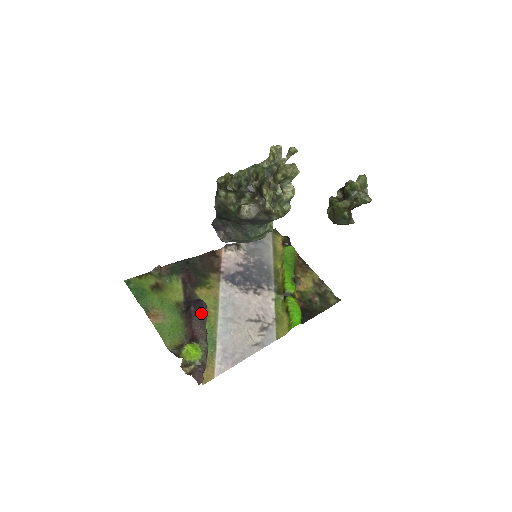
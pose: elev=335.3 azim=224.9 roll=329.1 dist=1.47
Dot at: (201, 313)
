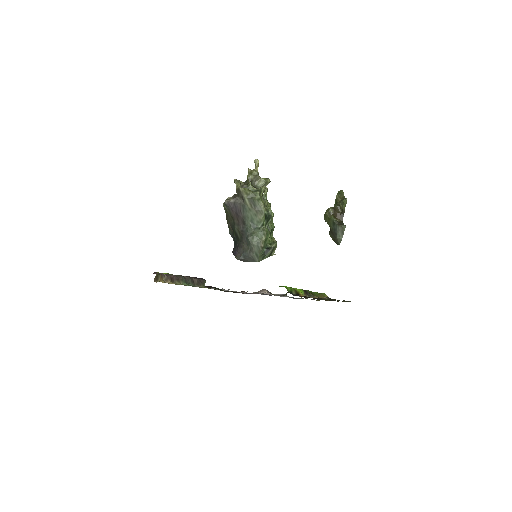
Dot at: (195, 277)
